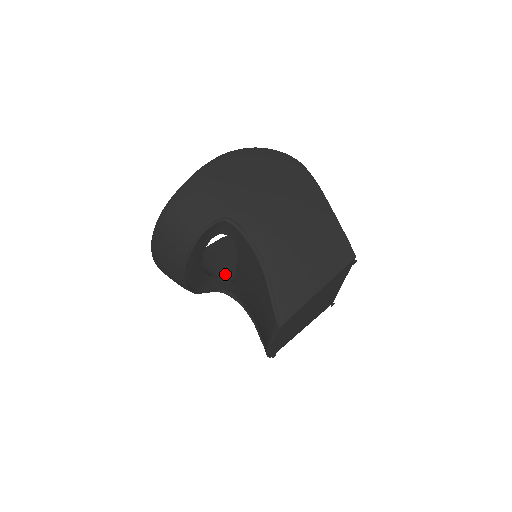
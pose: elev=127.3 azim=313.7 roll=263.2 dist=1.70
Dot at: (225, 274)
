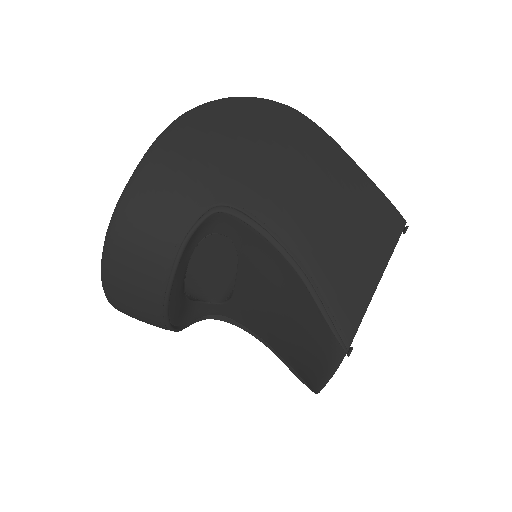
Dot at: (210, 292)
